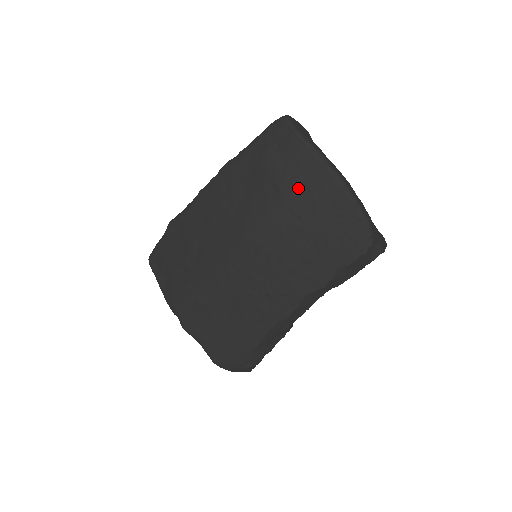
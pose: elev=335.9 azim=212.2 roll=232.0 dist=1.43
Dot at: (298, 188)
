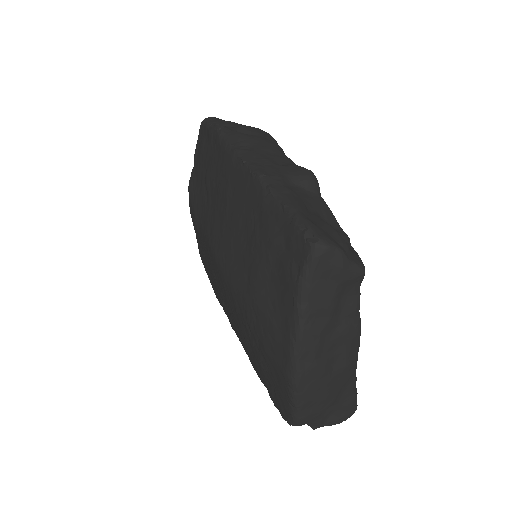
Dot at: (259, 318)
